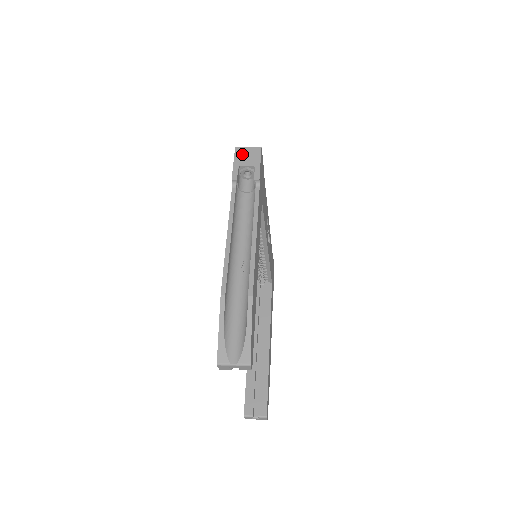
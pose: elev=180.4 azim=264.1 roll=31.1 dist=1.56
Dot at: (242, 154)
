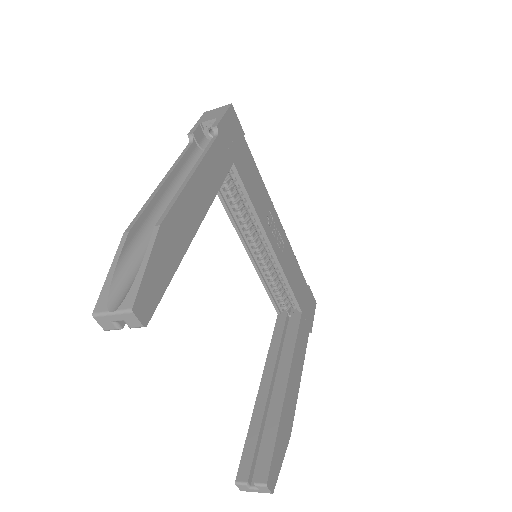
Dot at: (209, 114)
